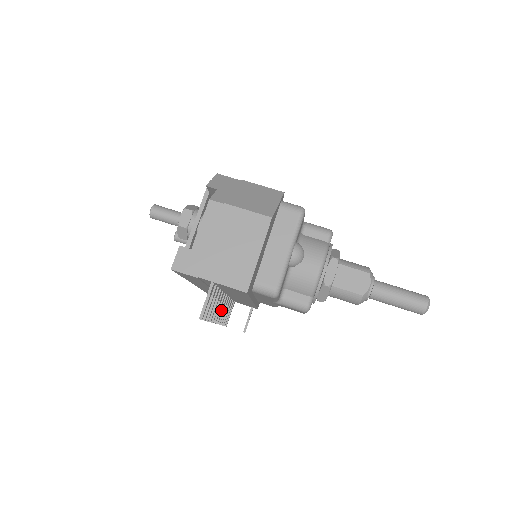
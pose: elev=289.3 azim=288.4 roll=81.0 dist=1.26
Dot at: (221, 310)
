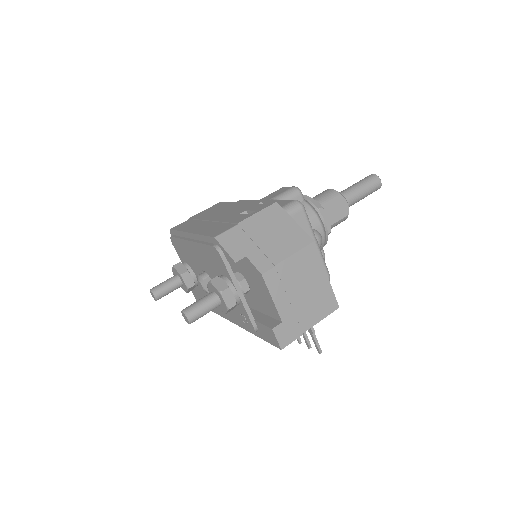
Dot at: occluded
